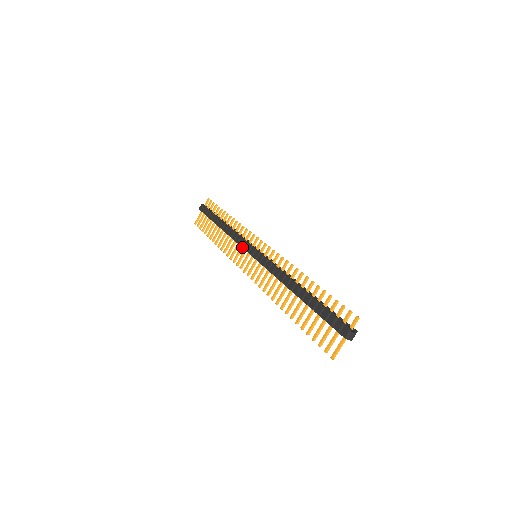
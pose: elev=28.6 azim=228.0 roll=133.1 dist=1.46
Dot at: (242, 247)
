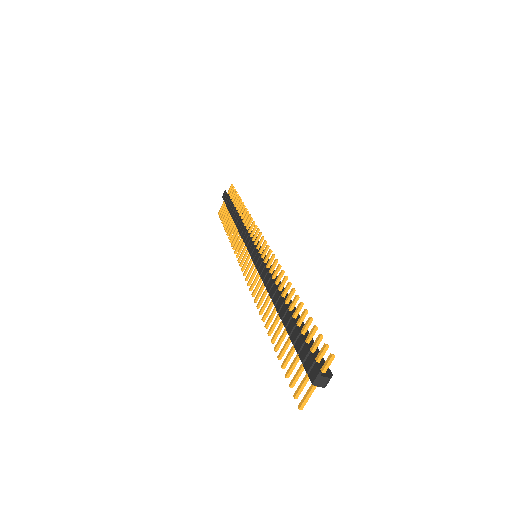
Dot at: (245, 244)
